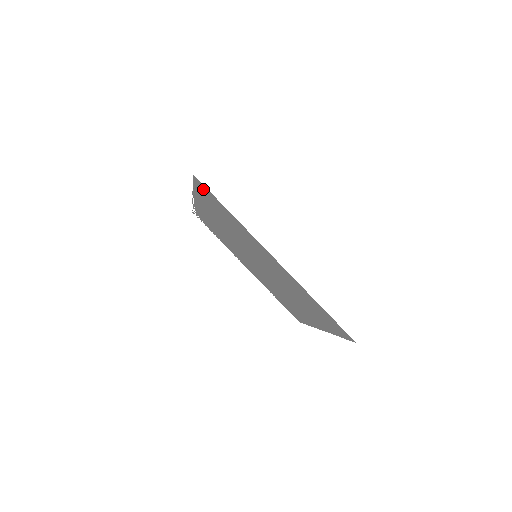
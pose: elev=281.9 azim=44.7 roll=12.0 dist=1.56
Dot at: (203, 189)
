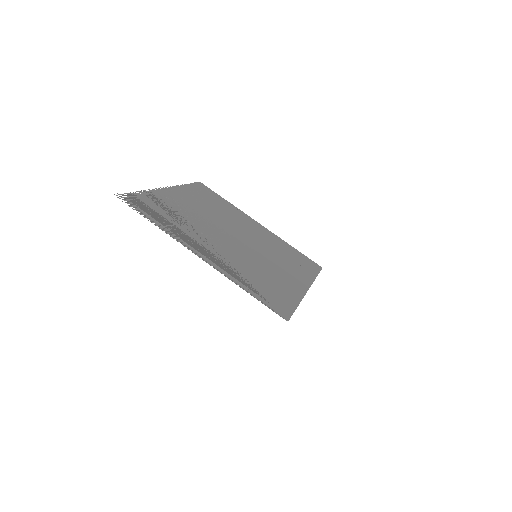
Dot at: (277, 307)
